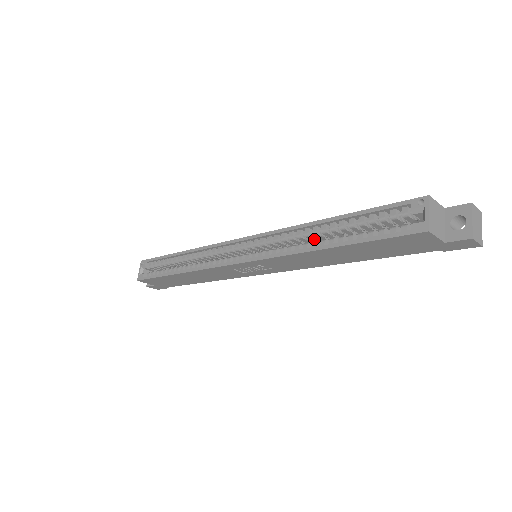
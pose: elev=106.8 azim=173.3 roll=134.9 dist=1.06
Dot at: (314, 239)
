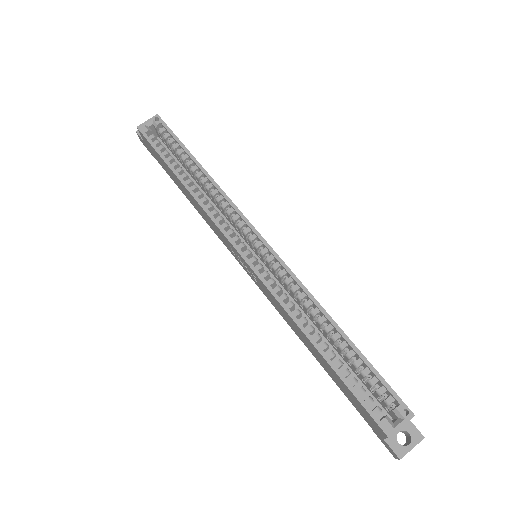
Dot at: (312, 318)
